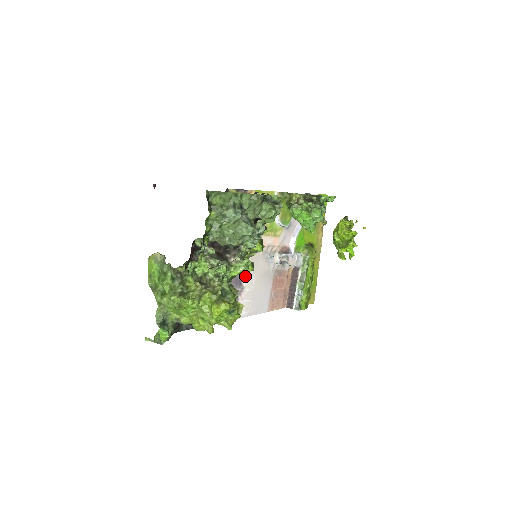
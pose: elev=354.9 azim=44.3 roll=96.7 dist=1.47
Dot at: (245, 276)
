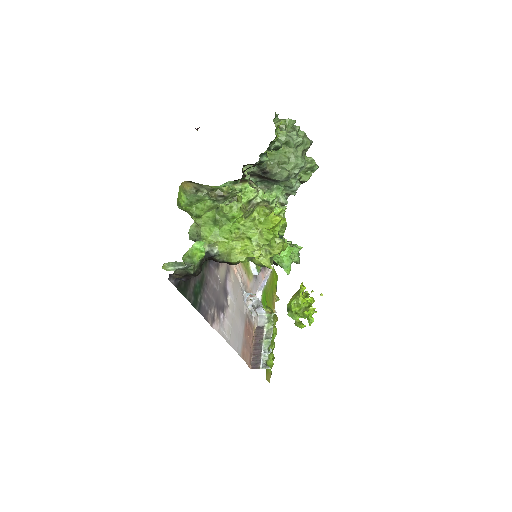
Dot at: (230, 294)
